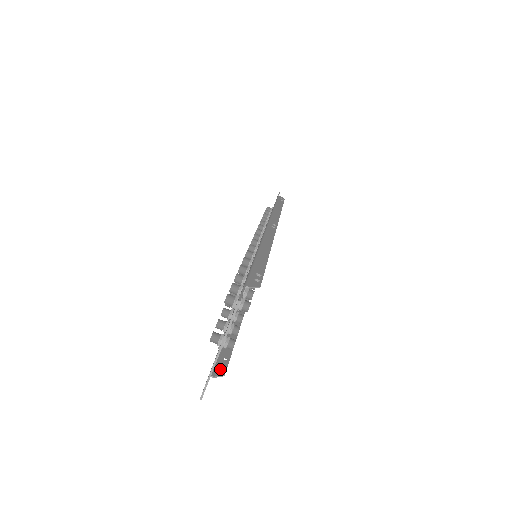
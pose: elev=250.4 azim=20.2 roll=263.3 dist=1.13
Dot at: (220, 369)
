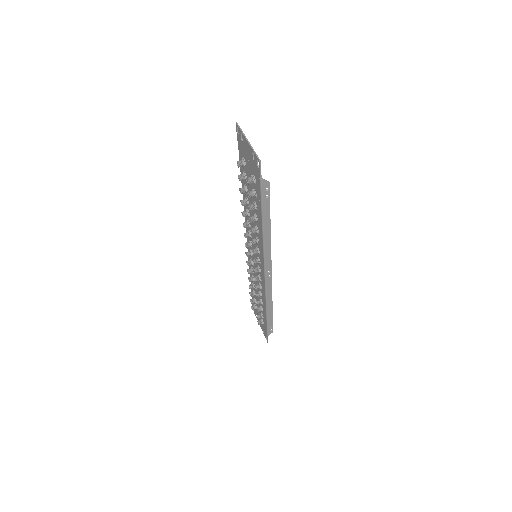
Dot at: (265, 186)
